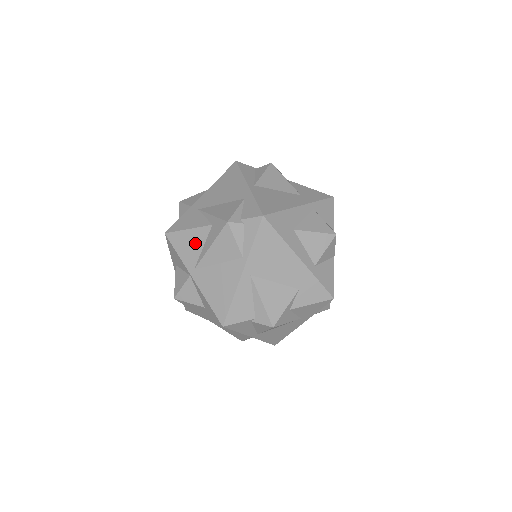
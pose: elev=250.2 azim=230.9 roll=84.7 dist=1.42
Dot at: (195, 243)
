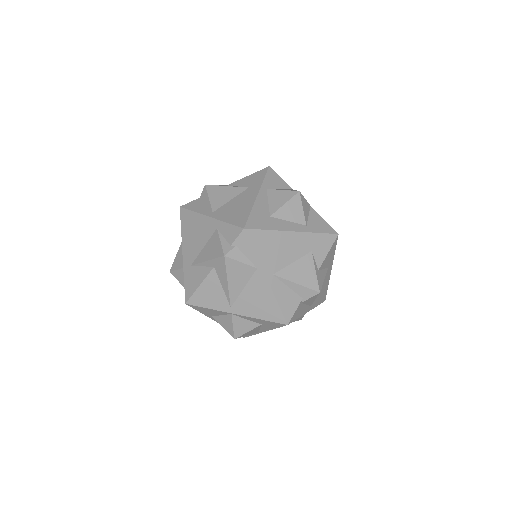
Dot at: (214, 290)
